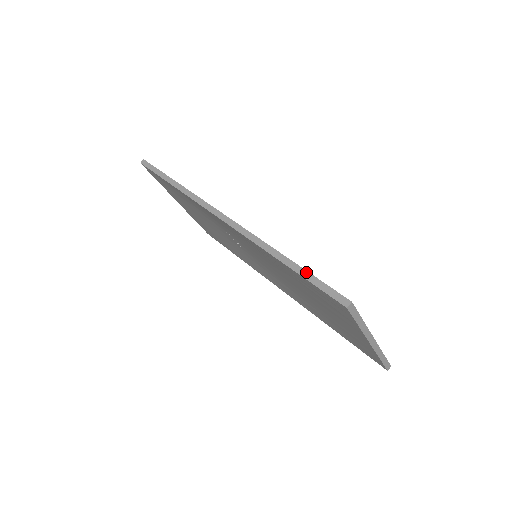
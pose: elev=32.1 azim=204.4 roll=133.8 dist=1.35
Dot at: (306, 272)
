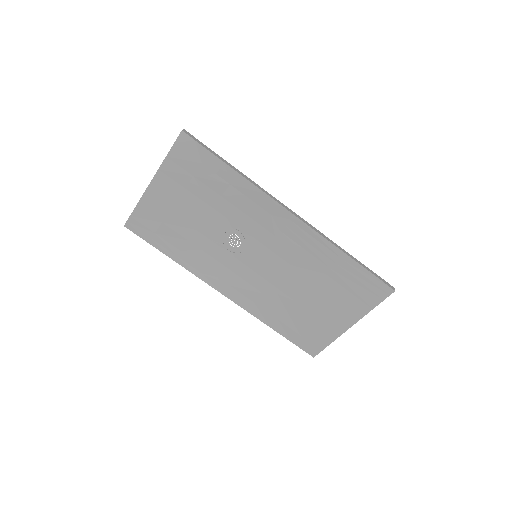
Dot at: (367, 267)
